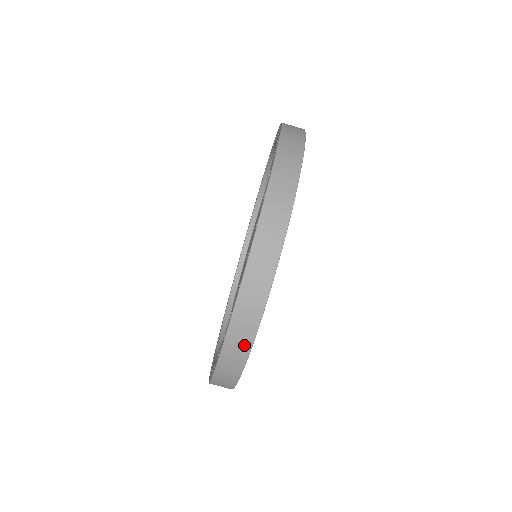
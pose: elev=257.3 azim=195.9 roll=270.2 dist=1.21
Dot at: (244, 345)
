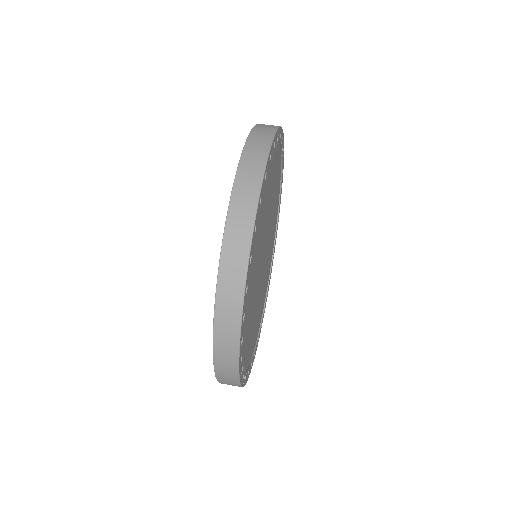
Dot at: (242, 248)
